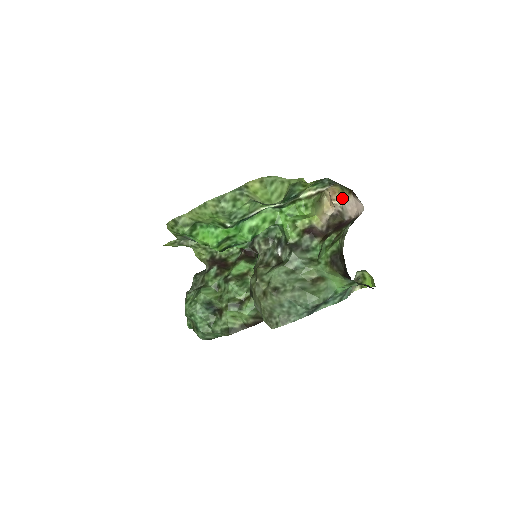
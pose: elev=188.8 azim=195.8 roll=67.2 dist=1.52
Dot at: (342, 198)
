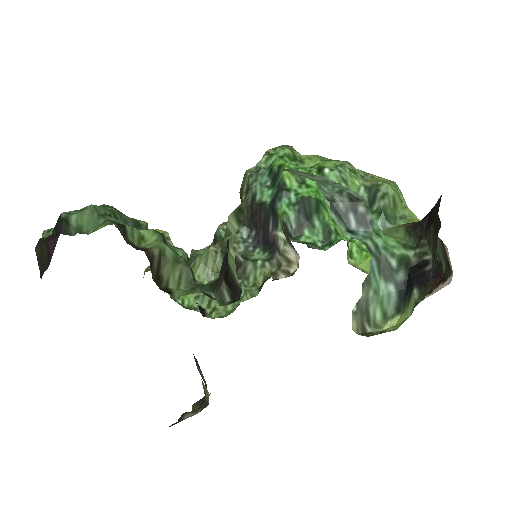
Dot at: occluded
